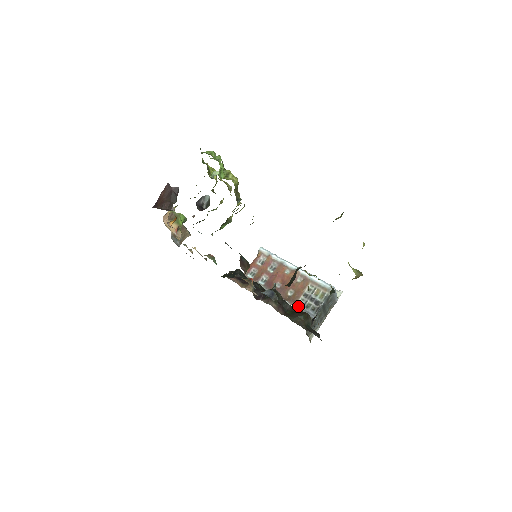
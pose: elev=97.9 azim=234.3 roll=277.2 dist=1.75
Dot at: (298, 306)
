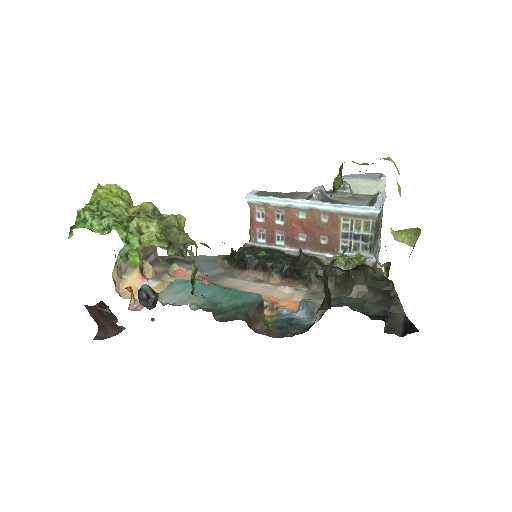
Dot at: occluded
